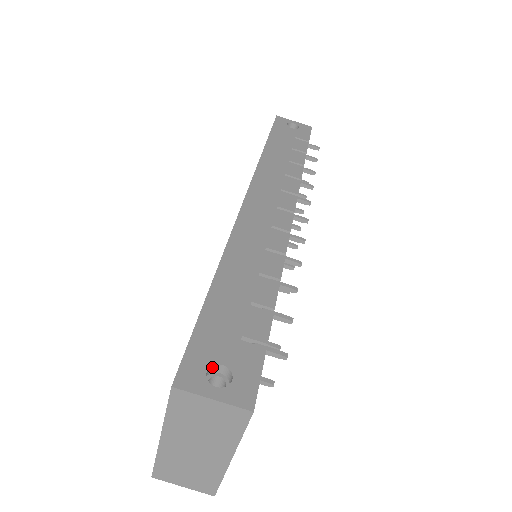
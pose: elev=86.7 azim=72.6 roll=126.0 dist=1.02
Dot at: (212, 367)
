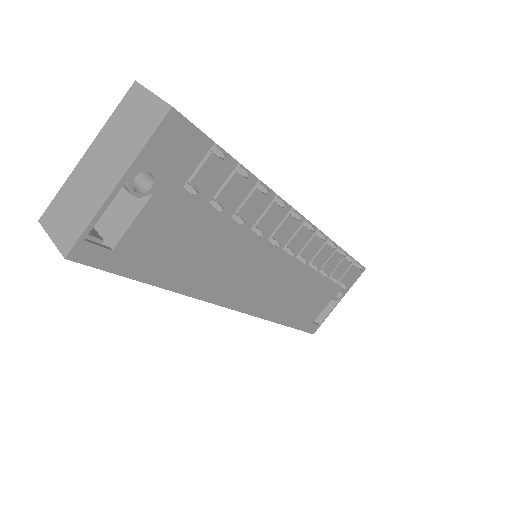
Dot at: occluded
